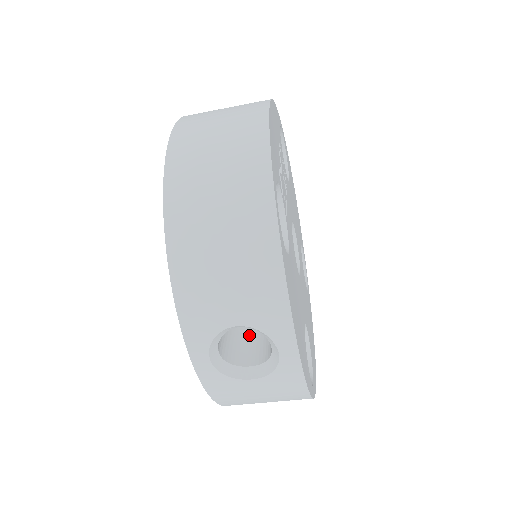
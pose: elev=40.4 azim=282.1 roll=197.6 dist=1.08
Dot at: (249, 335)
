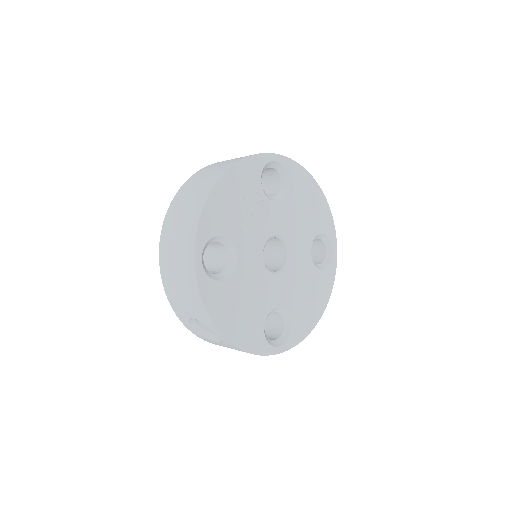
Dot at: occluded
